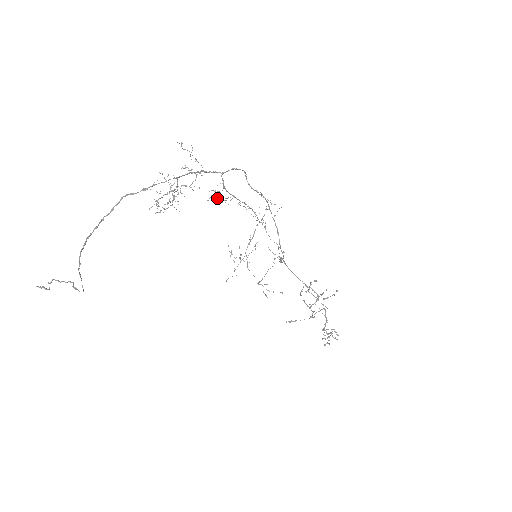
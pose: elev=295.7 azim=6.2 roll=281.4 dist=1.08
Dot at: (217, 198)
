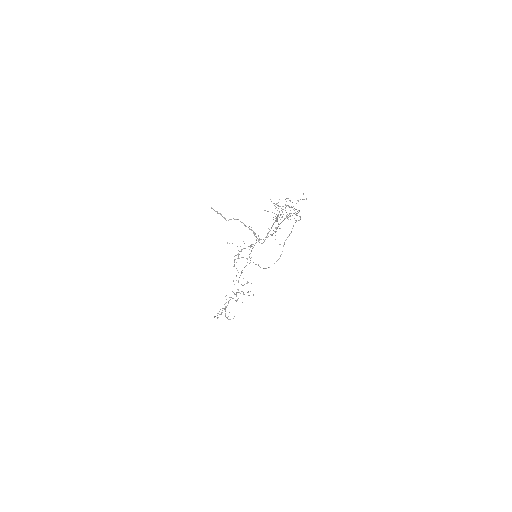
Dot at: occluded
